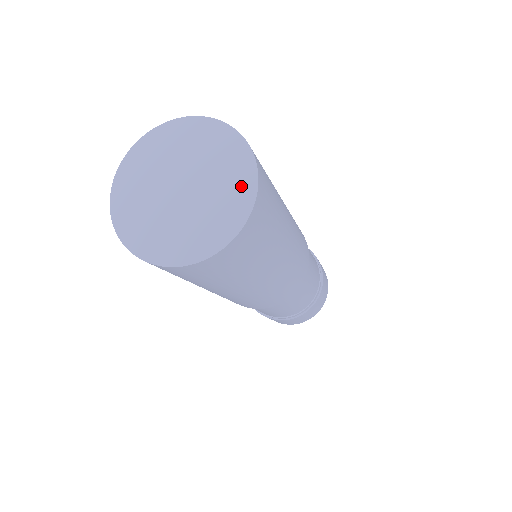
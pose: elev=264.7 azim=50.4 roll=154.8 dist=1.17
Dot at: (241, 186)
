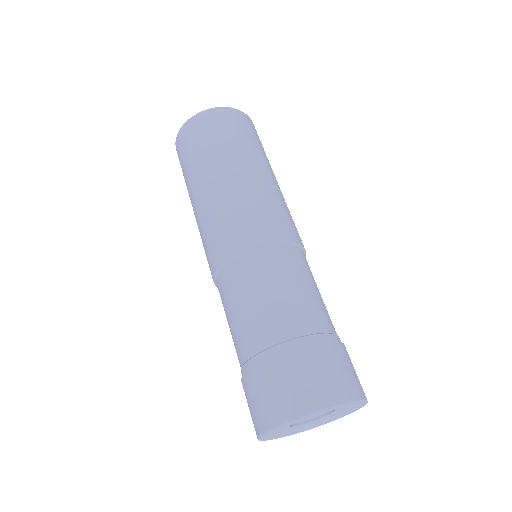
Dot at: occluded
